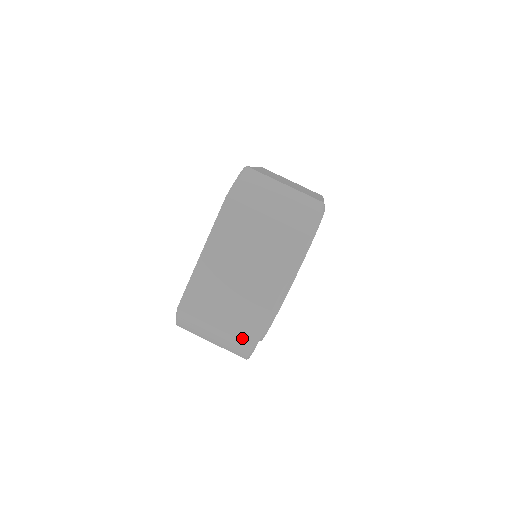
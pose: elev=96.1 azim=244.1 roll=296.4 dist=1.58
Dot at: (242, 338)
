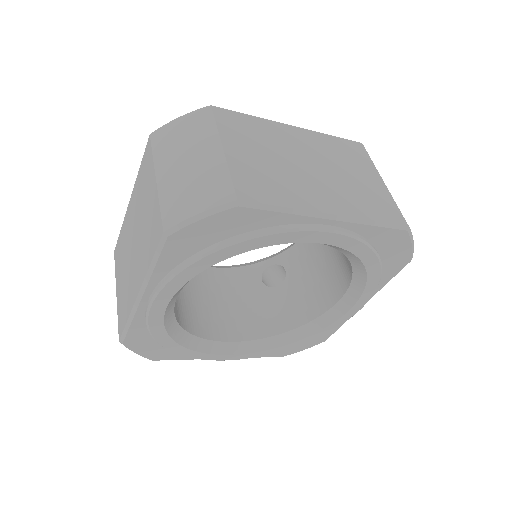
Dot at: (119, 322)
